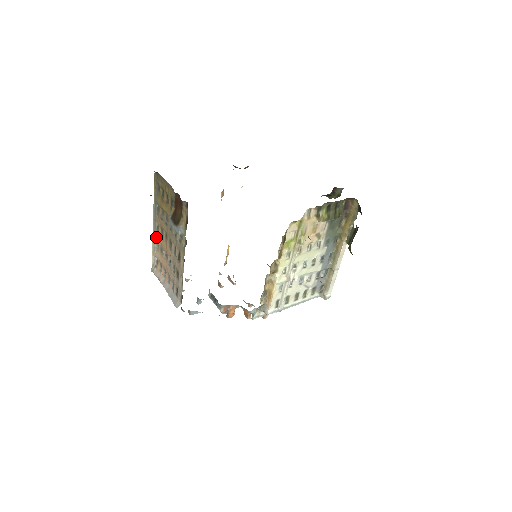
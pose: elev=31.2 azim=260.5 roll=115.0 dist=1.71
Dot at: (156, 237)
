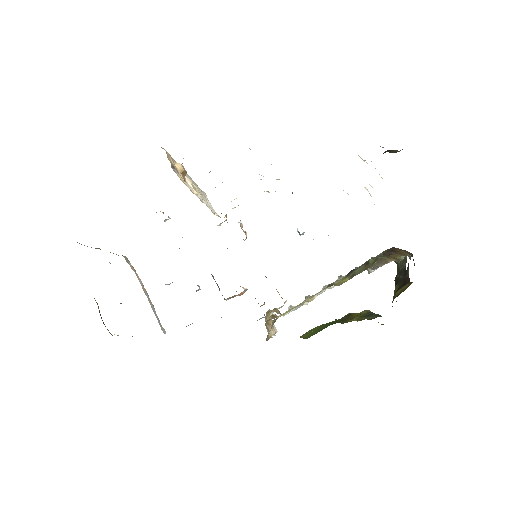
Dot at: occluded
